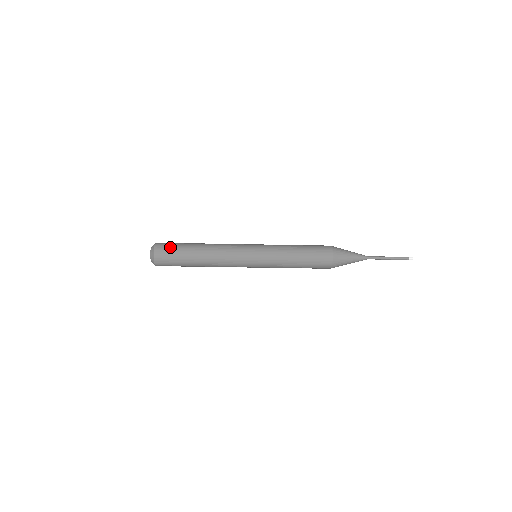
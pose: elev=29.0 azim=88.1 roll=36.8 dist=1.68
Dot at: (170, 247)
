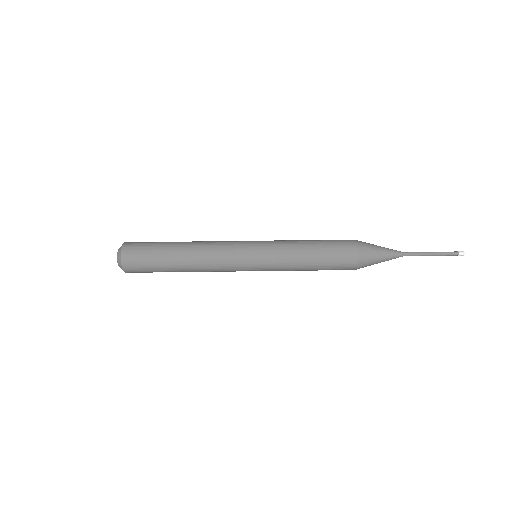
Dot at: (145, 242)
